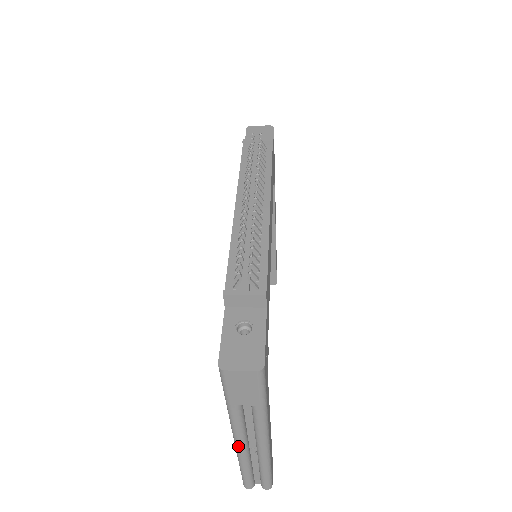
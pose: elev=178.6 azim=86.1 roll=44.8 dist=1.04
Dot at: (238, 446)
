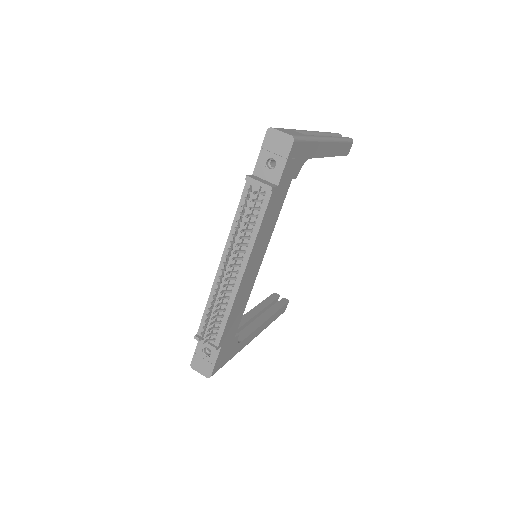
Dot at: occluded
